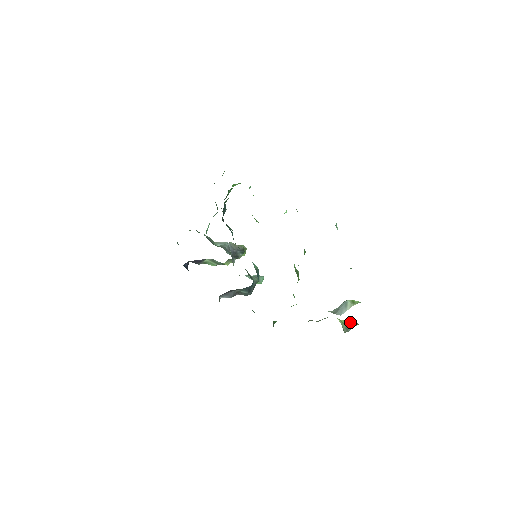
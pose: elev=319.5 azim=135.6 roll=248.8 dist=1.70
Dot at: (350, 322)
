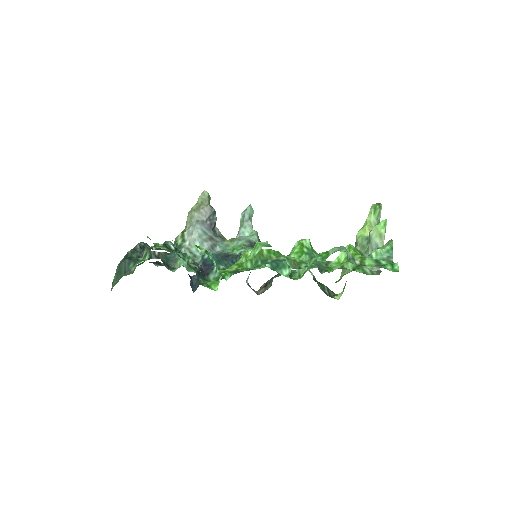
Dot at: (375, 217)
